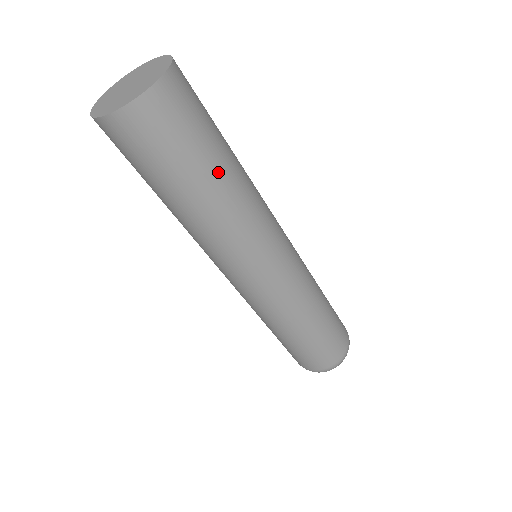
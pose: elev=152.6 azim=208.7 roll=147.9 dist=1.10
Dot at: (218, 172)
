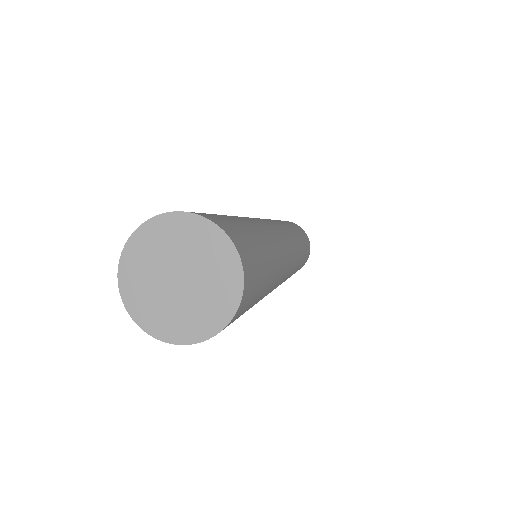
Dot at: (271, 274)
